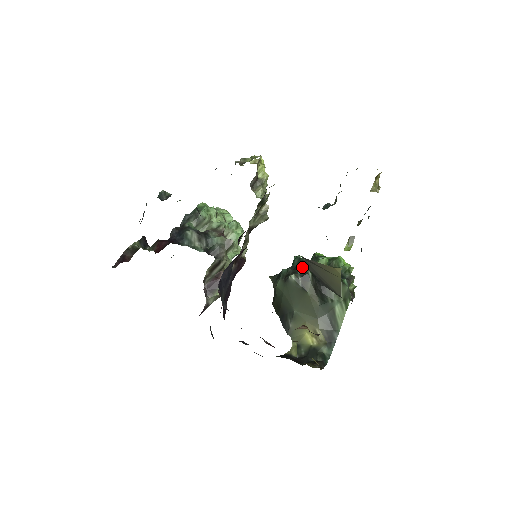
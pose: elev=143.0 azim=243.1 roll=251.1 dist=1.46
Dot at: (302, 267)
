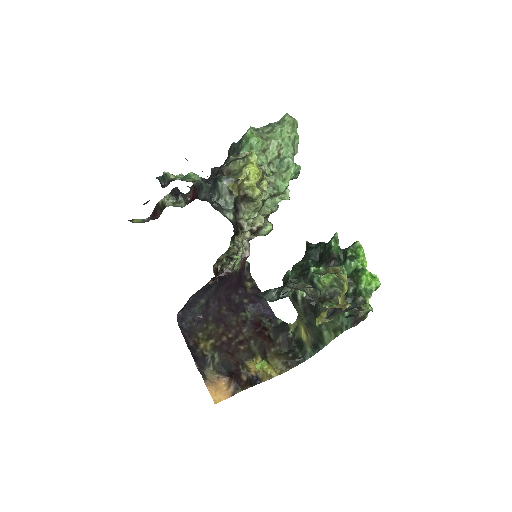
Dot at: (304, 280)
